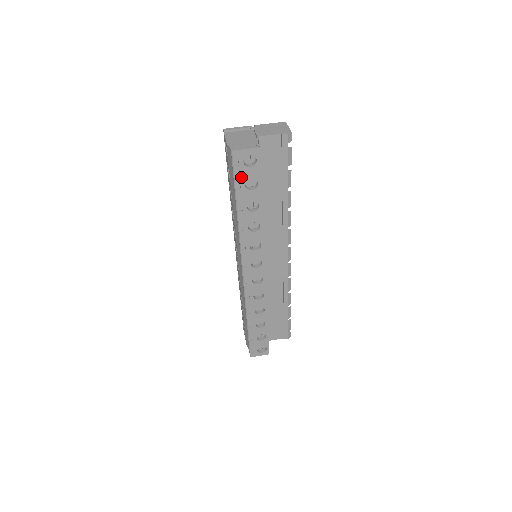
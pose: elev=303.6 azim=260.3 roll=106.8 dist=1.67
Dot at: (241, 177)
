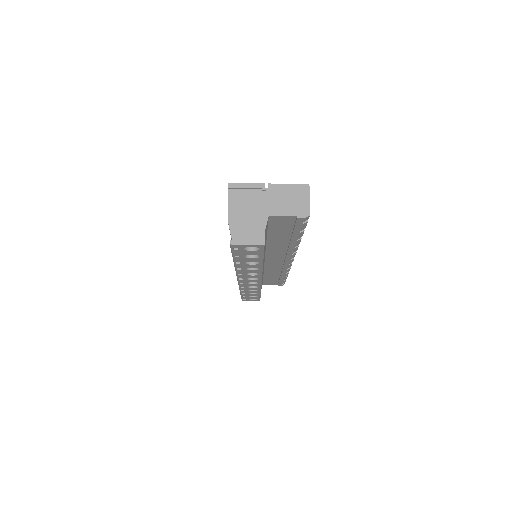
Dot at: (240, 253)
